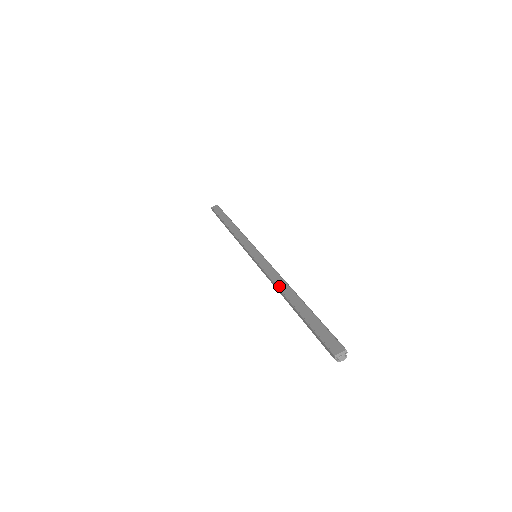
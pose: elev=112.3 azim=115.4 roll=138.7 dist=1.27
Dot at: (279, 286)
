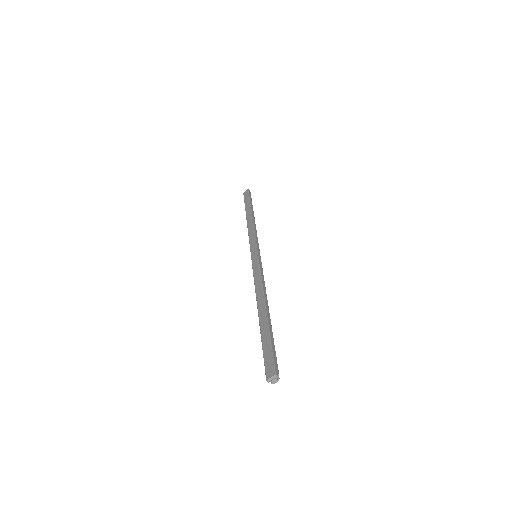
Dot at: (257, 296)
